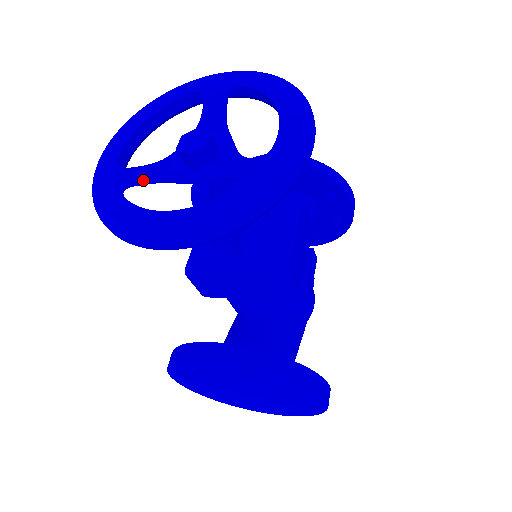
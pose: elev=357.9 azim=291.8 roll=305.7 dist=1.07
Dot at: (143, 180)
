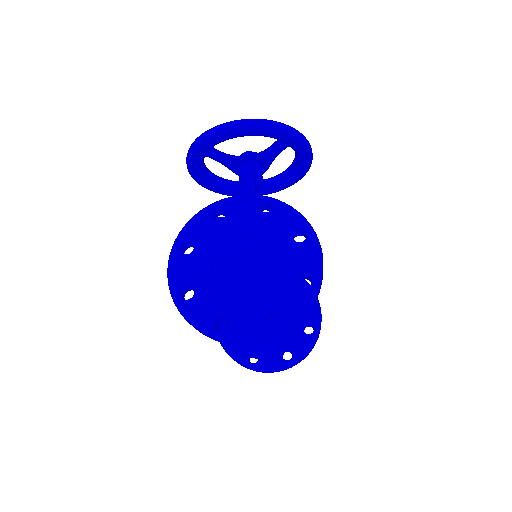
Dot at: (220, 153)
